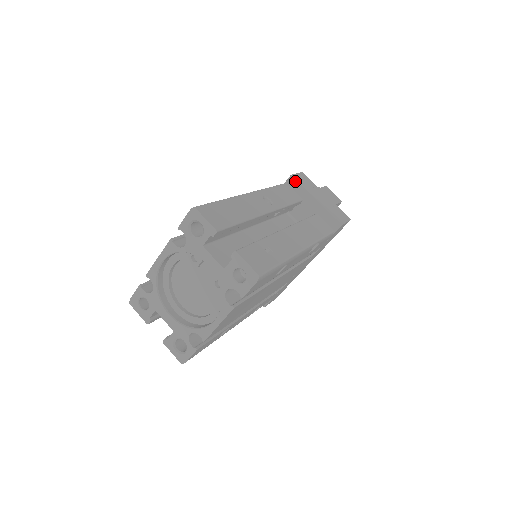
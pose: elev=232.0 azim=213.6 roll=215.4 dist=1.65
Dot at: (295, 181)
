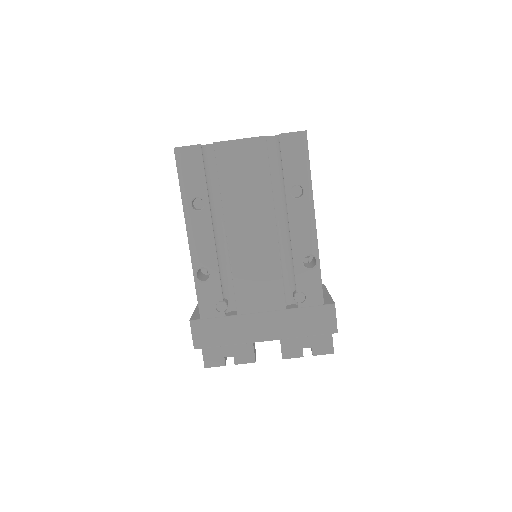
Dot at: (324, 286)
